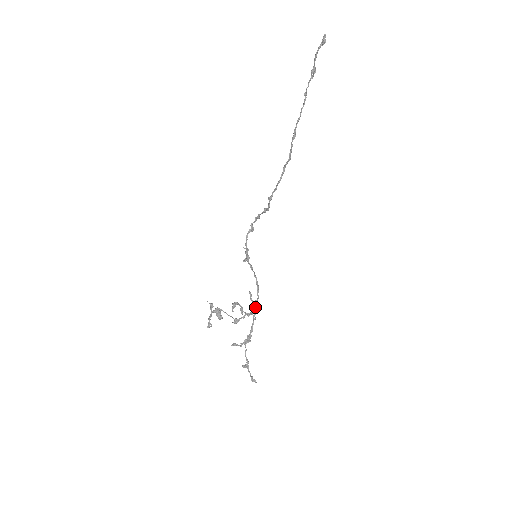
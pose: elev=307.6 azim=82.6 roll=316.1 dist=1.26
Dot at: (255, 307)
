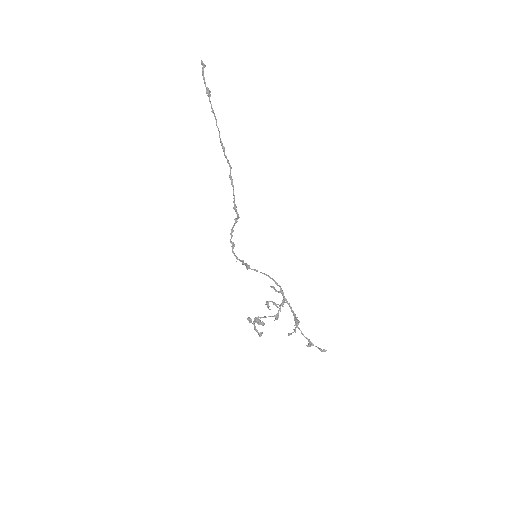
Dot at: (283, 295)
